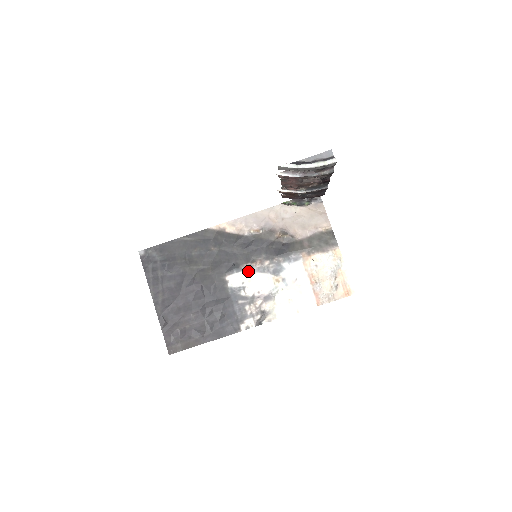
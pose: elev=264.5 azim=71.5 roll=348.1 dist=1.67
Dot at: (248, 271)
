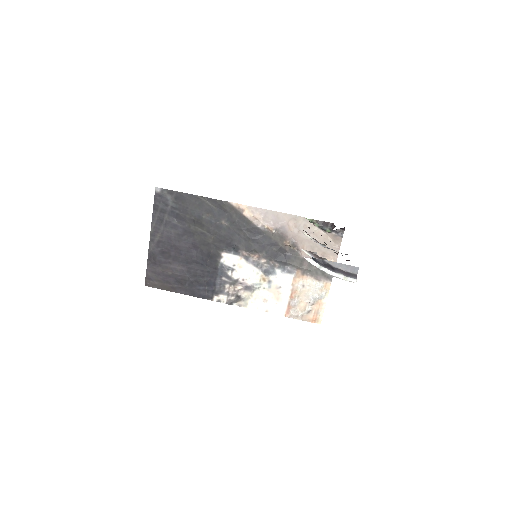
Dot at: (244, 258)
